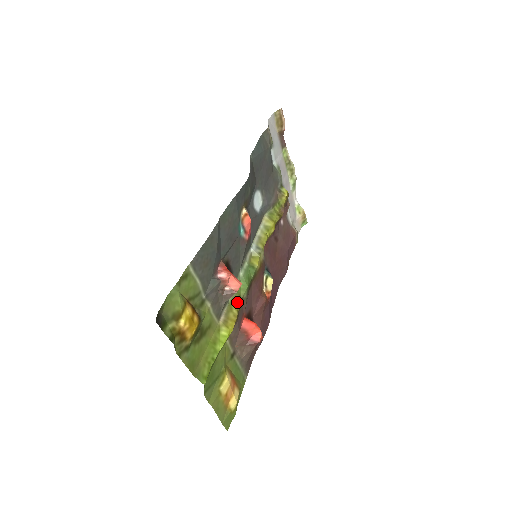
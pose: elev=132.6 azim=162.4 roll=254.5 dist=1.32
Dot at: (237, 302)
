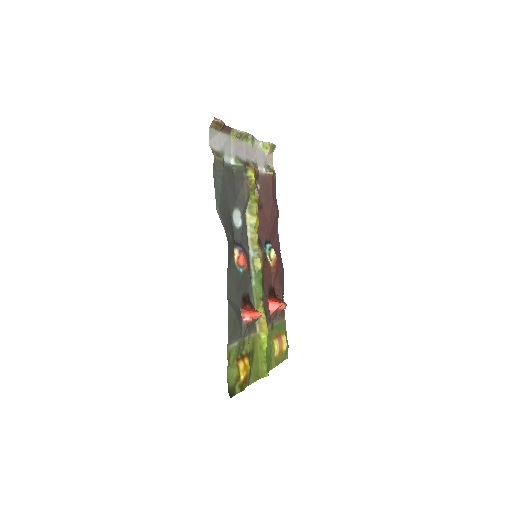
Dot at: (260, 305)
